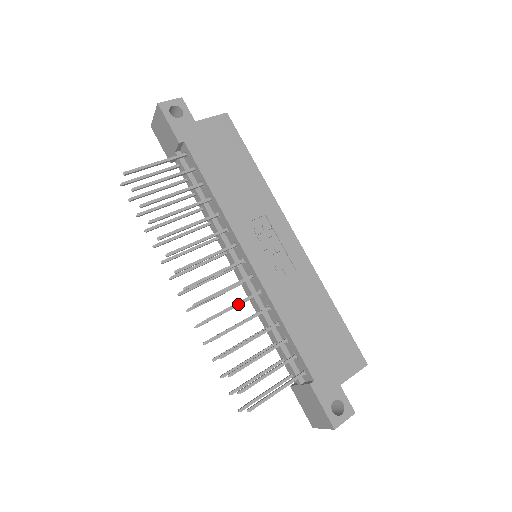
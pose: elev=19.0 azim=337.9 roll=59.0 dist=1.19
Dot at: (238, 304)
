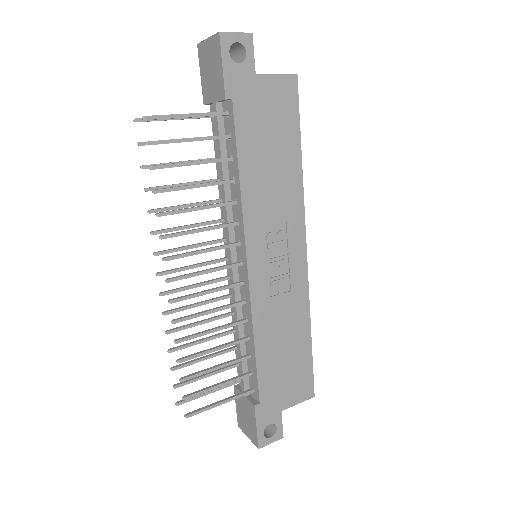
Dot at: (217, 310)
